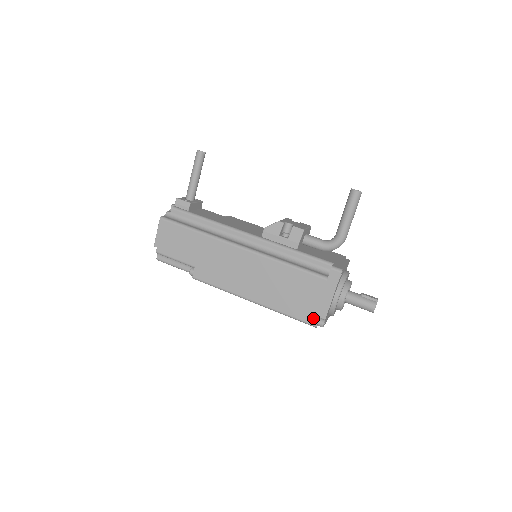
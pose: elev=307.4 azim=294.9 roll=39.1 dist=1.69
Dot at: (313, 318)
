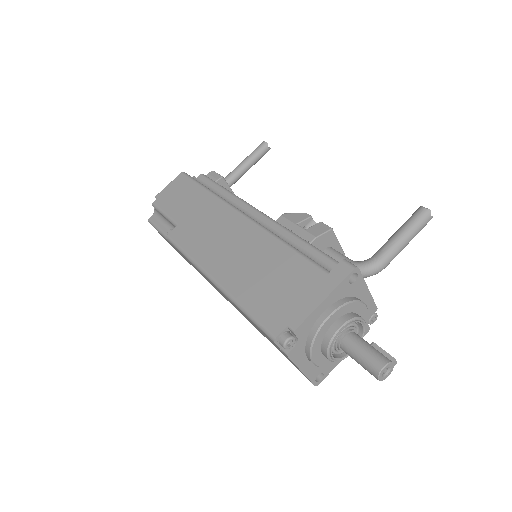
Dot at: (278, 323)
